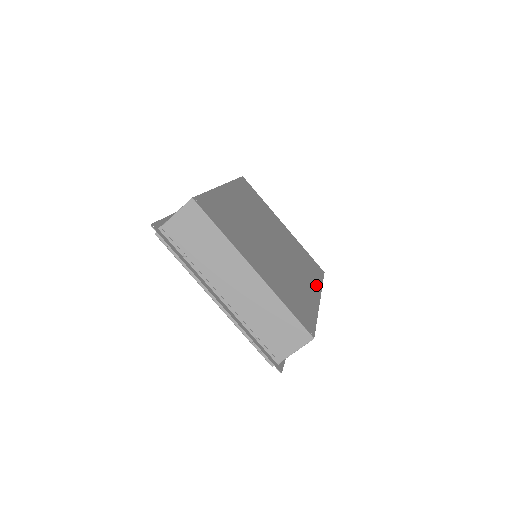
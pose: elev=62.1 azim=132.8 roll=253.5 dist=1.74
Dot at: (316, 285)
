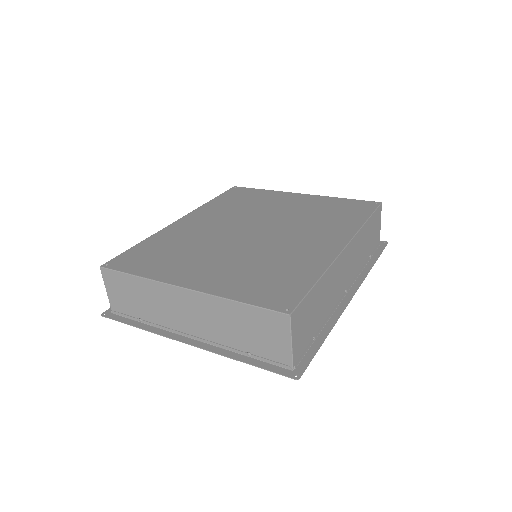
Dot at: (344, 232)
